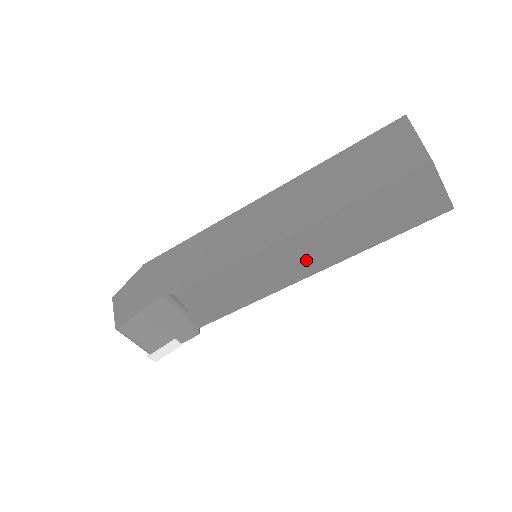
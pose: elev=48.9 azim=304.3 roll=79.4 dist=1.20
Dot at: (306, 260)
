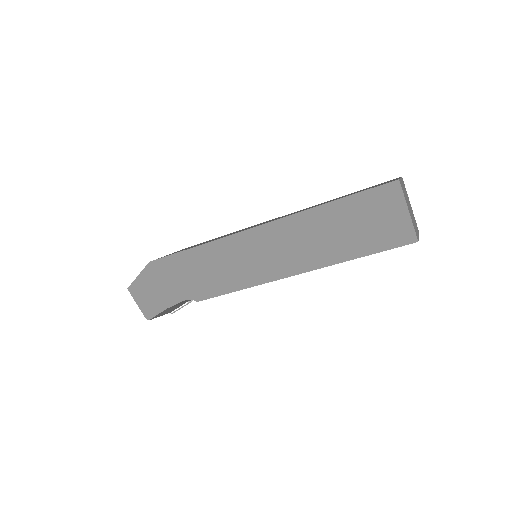
Dot at: occluded
